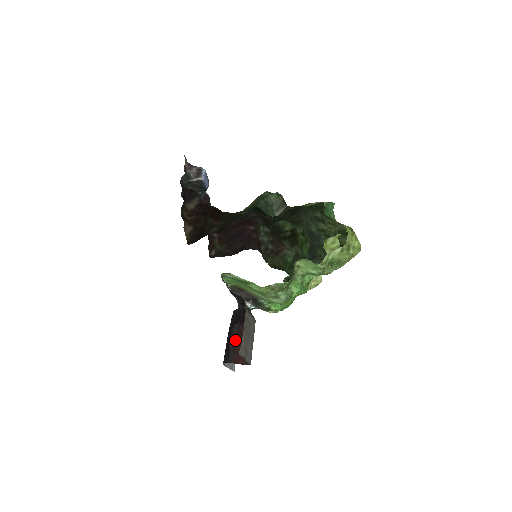
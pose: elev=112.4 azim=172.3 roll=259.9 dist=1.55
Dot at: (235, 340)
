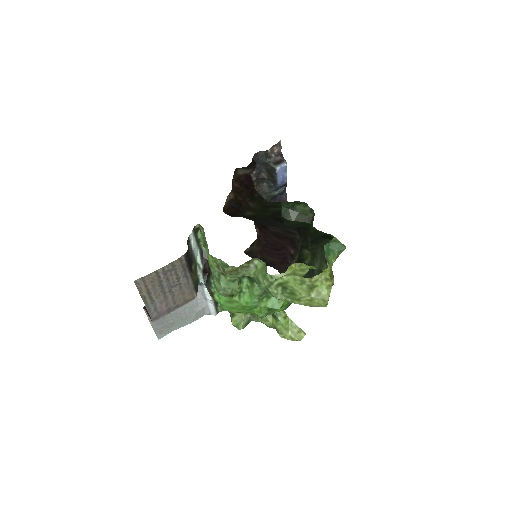
Dot at: occluded
